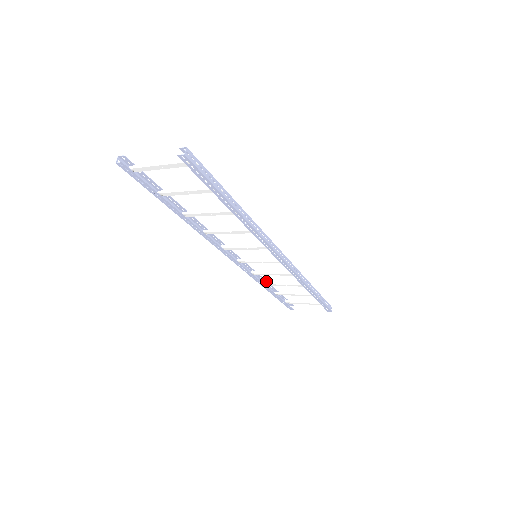
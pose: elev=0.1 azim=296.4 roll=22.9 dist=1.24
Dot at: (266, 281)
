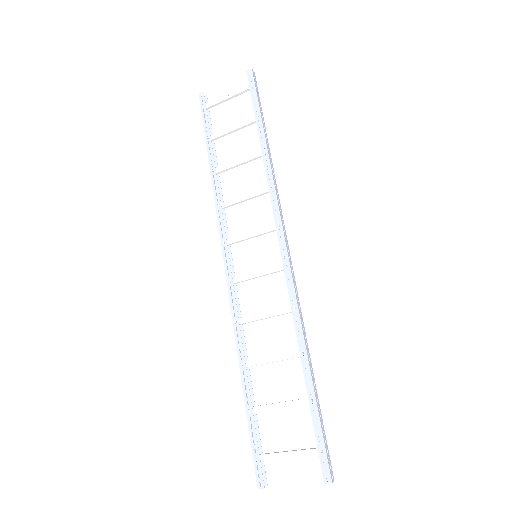
Dot at: (247, 358)
